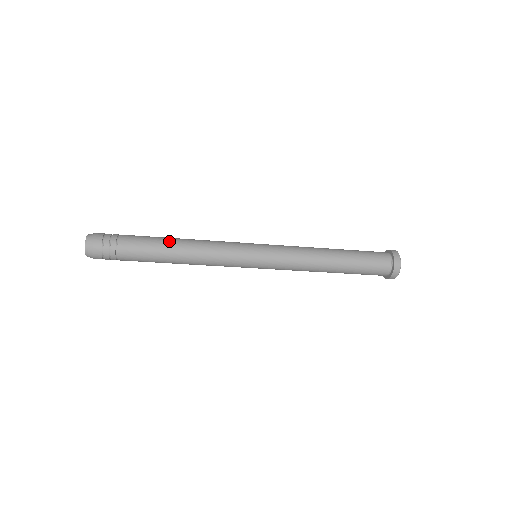
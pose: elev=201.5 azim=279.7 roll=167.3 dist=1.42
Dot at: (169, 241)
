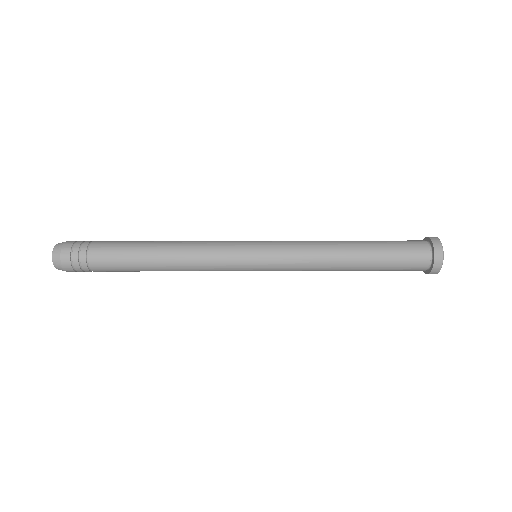
Dot at: (149, 242)
